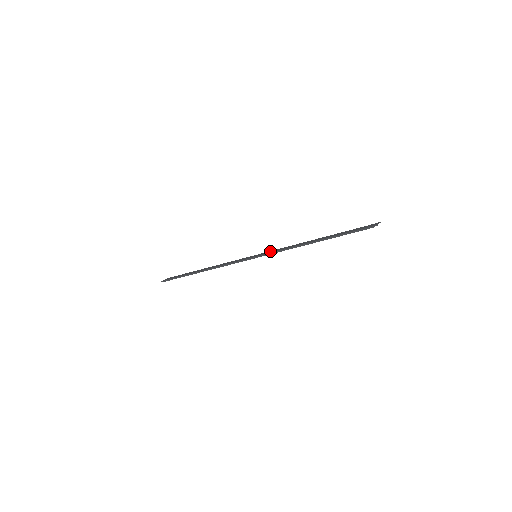
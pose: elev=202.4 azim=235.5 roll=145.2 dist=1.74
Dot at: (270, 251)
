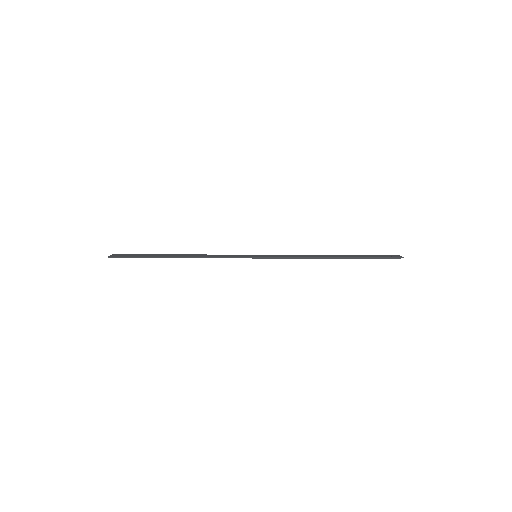
Dot at: (273, 255)
